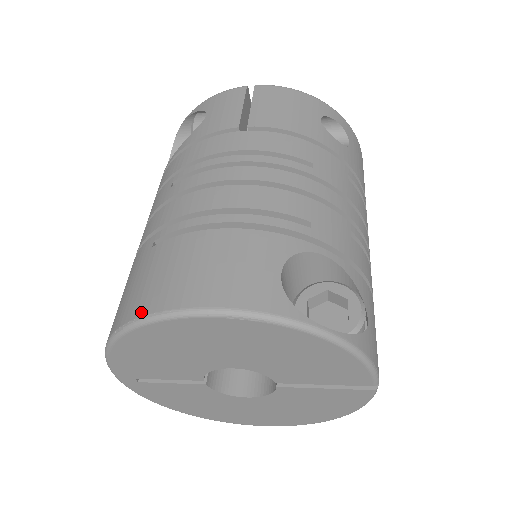
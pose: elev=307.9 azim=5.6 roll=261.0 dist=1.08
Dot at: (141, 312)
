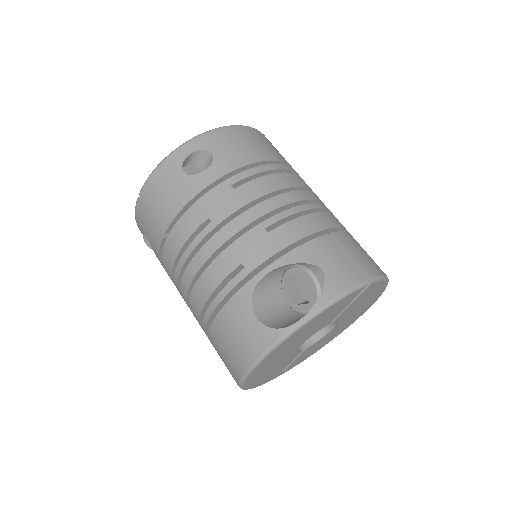
Dot at: (236, 382)
